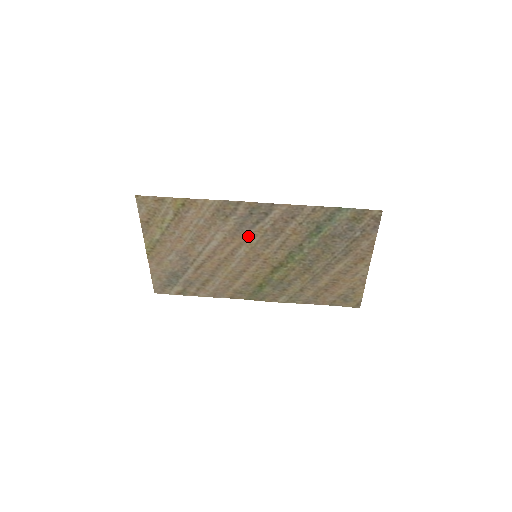
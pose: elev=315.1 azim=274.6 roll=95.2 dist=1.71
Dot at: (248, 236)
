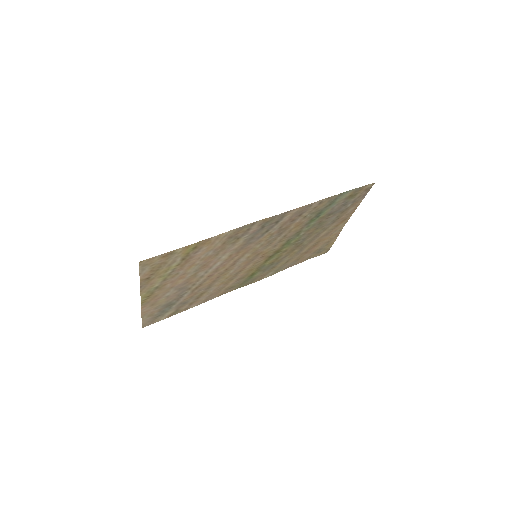
Dot at: (254, 245)
